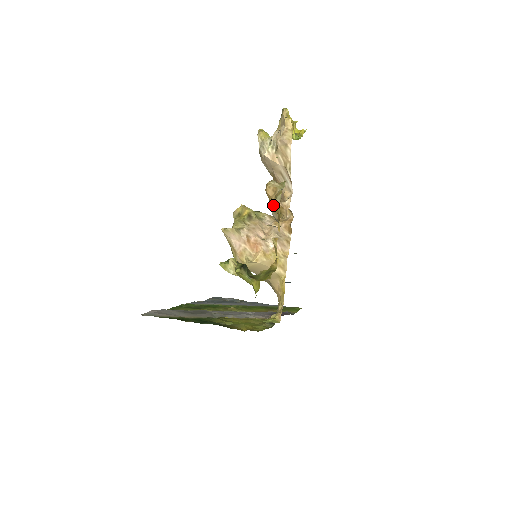
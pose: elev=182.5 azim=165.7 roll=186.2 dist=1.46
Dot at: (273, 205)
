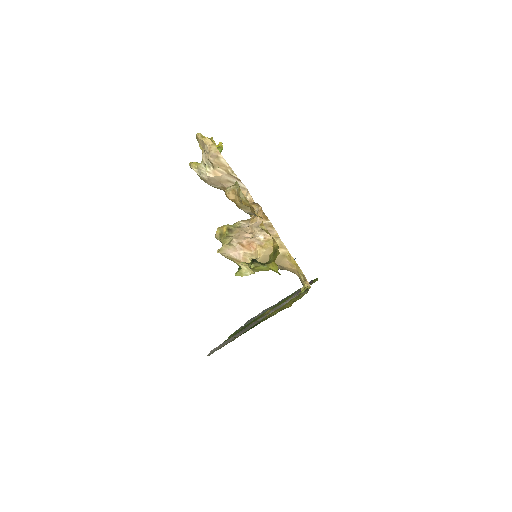
Dot at: (241, 204)
